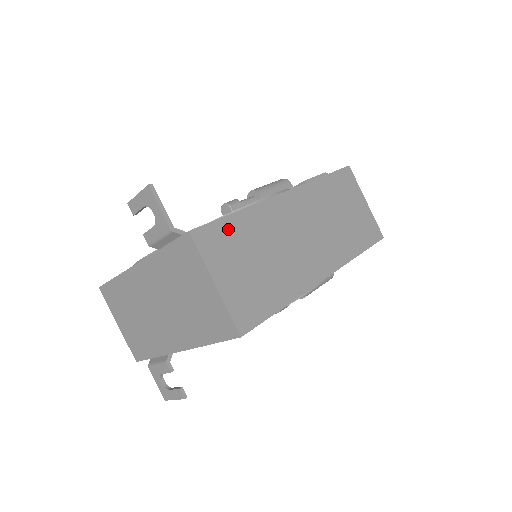
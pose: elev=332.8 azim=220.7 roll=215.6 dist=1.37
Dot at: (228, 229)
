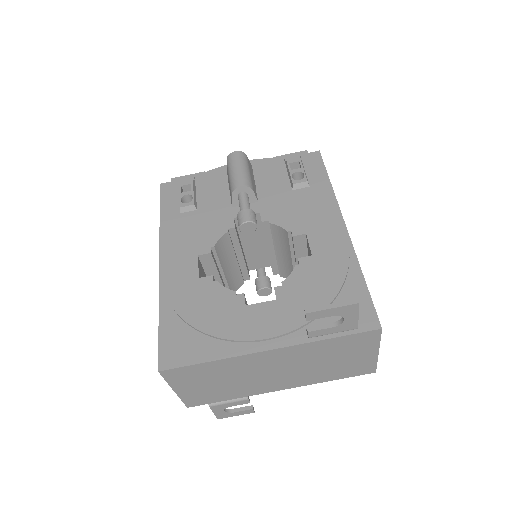
Dot at: occluded
